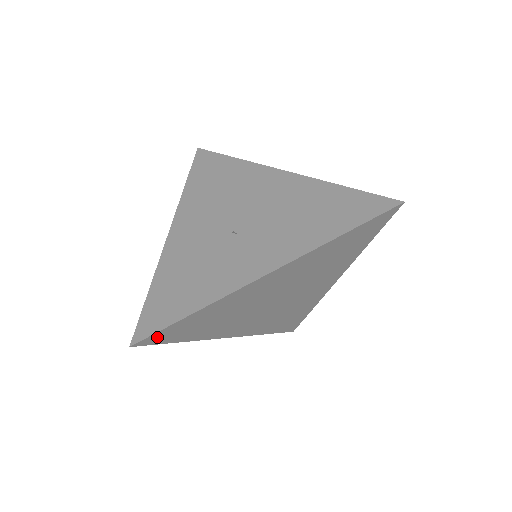
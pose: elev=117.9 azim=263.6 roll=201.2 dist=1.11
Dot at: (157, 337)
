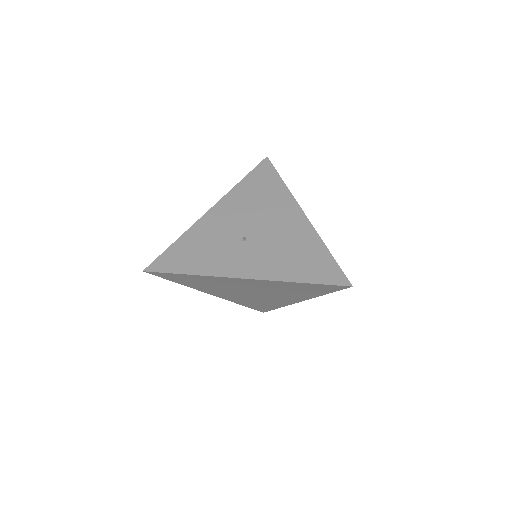
Dot at: (162, 274)
